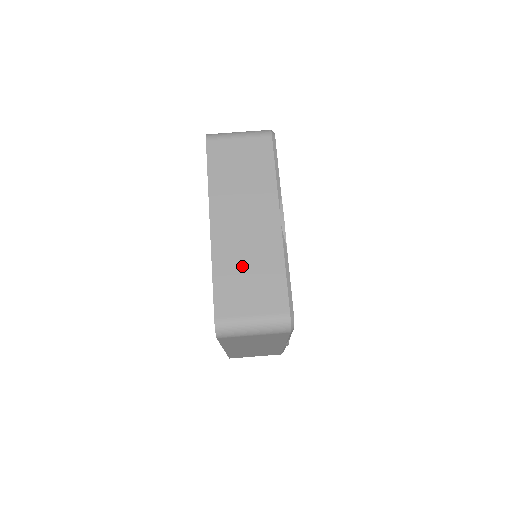
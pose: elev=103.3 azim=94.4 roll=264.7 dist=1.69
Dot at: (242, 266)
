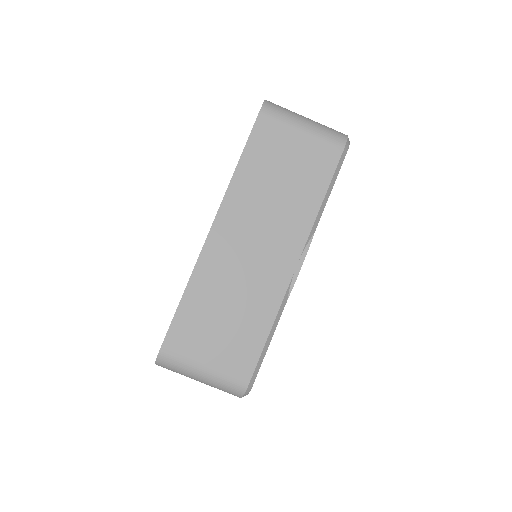
Dot at: (223, 301)
